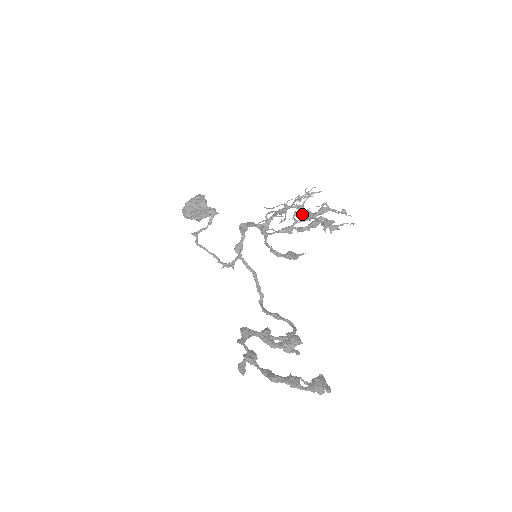
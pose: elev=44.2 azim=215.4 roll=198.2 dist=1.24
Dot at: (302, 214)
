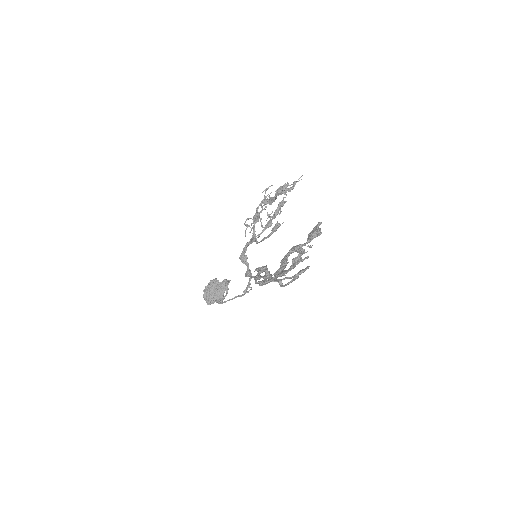
Dot at: occluded
